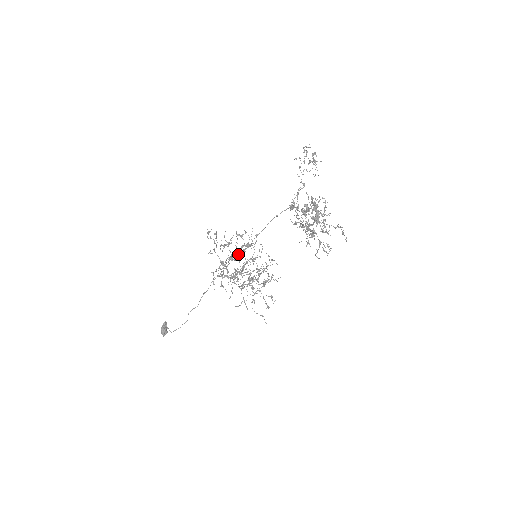
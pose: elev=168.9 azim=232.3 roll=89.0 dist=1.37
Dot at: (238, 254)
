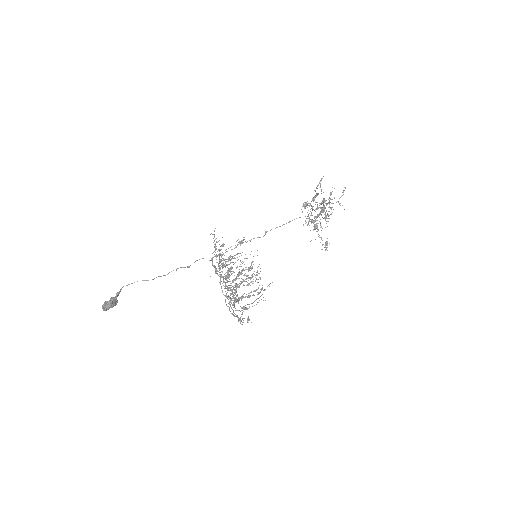
Dot at: occluded
